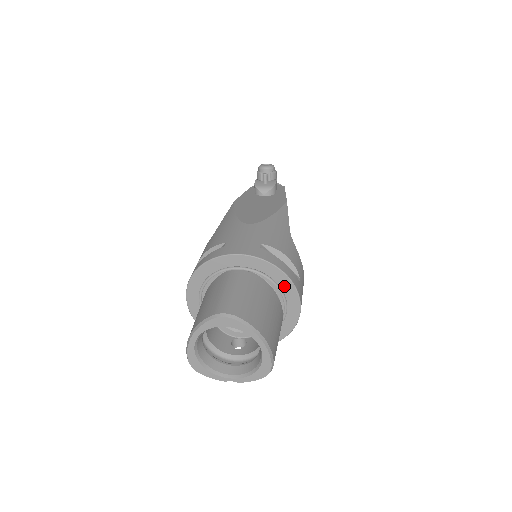
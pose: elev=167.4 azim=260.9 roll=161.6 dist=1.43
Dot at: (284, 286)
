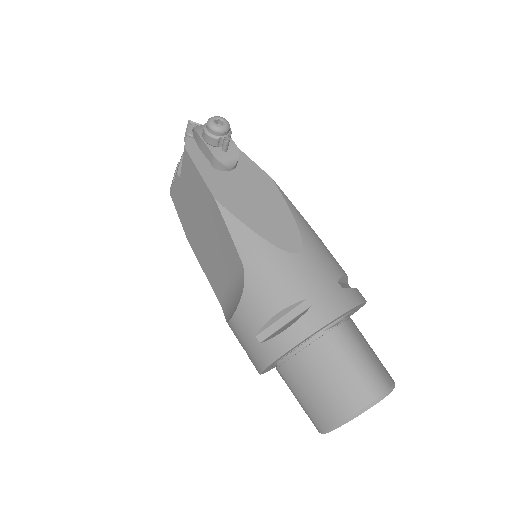
Dot at: (358, 308)
